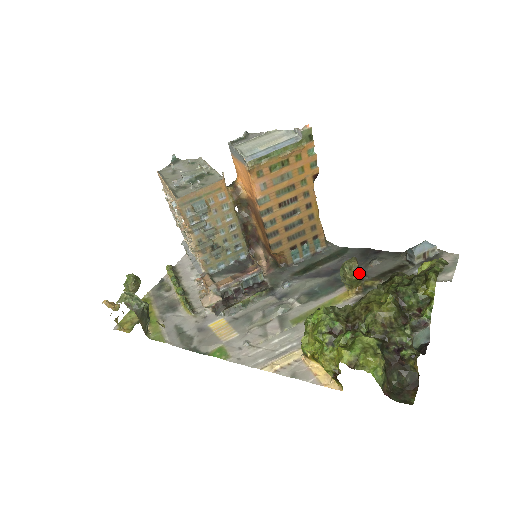
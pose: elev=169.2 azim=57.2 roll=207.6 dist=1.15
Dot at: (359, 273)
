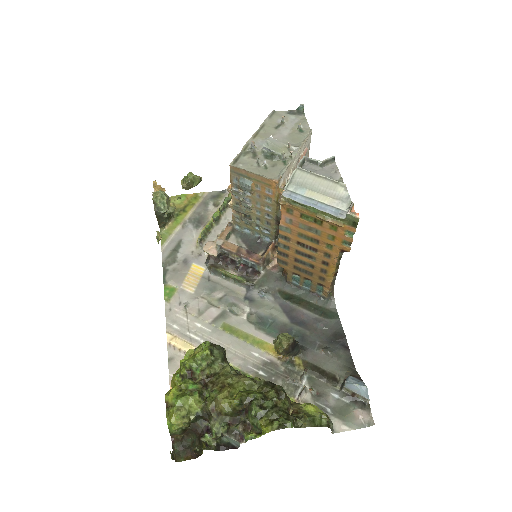
Dot at: (284, 352)
